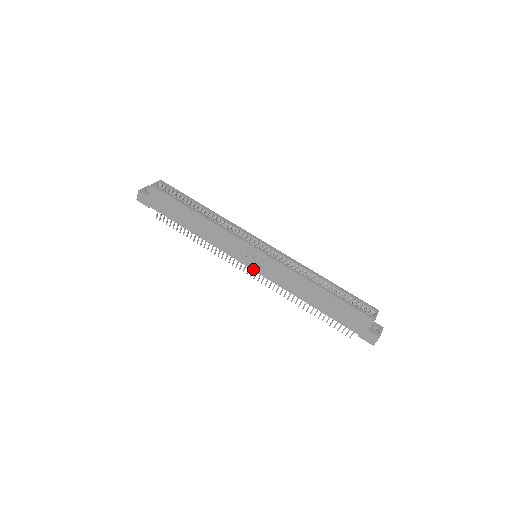
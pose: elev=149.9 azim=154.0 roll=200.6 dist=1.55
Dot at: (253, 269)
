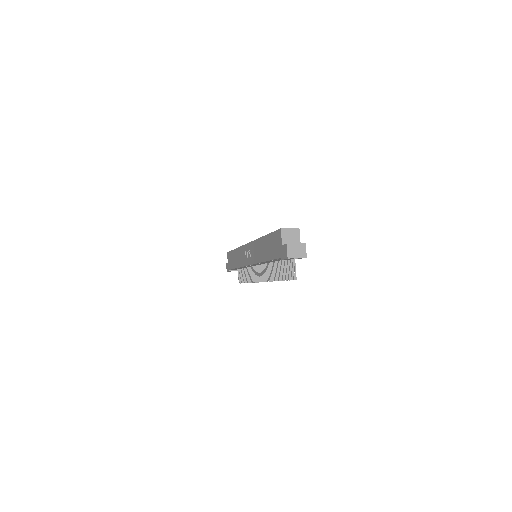
Dot at: (250, 264)
